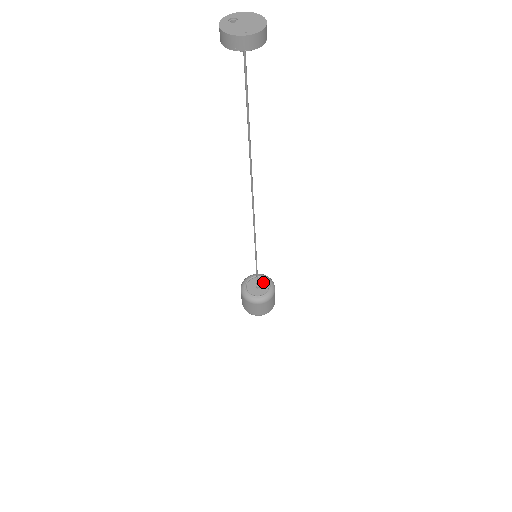
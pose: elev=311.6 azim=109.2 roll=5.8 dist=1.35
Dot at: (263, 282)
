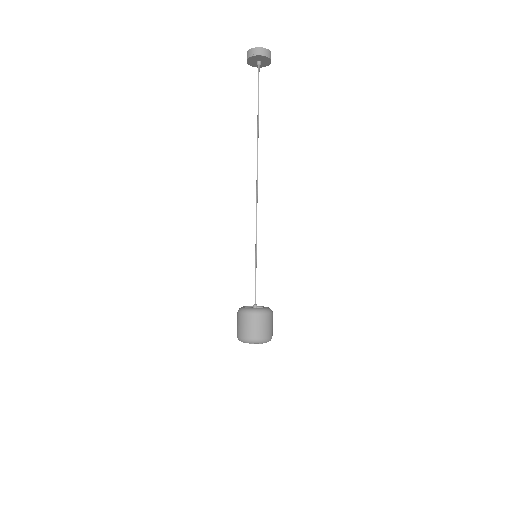
Dot at: occluded
